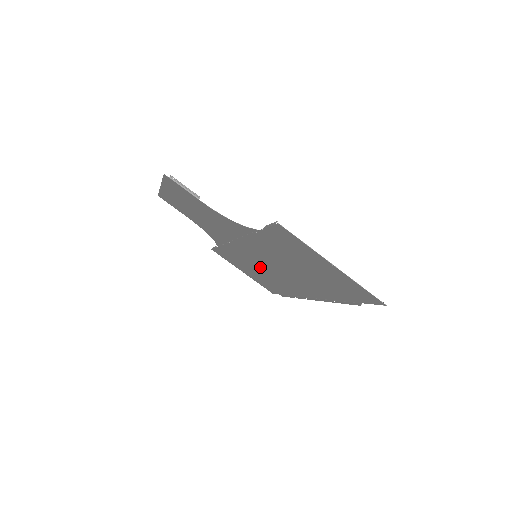
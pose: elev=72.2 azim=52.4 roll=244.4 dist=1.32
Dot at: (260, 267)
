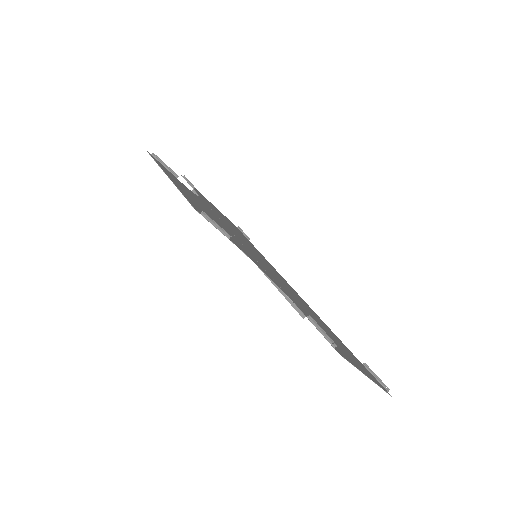
Dot at: (248, 245)
